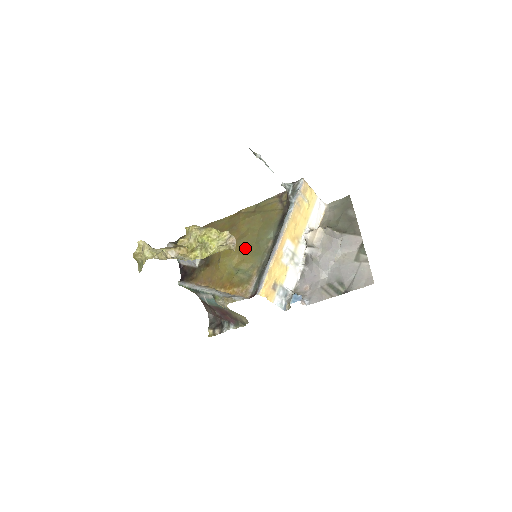
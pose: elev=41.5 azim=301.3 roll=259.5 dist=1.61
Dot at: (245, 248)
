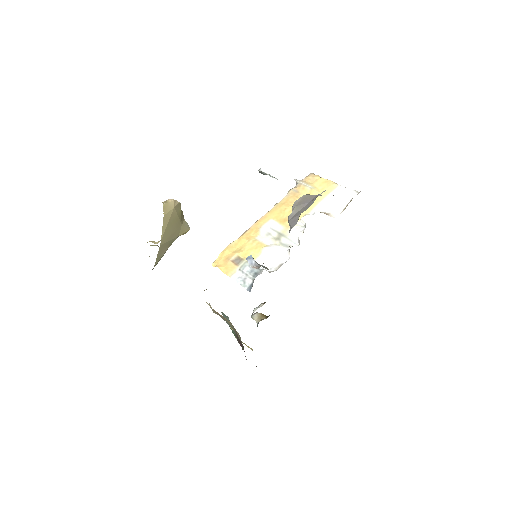
Dot at: occluded
